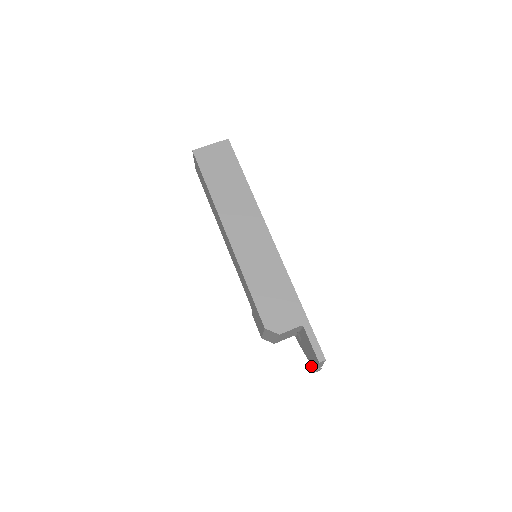
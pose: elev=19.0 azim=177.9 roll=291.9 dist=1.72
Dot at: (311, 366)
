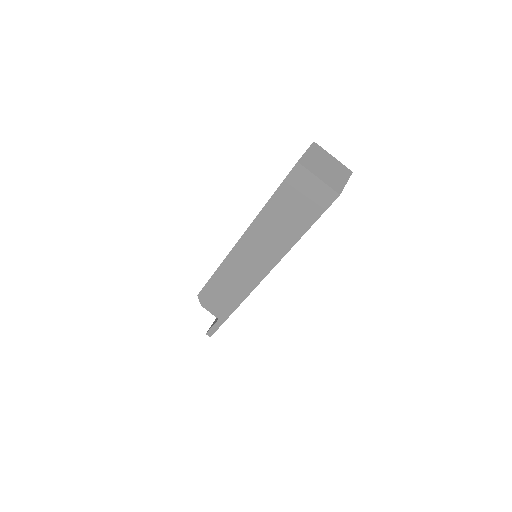
Dot at: occluded
